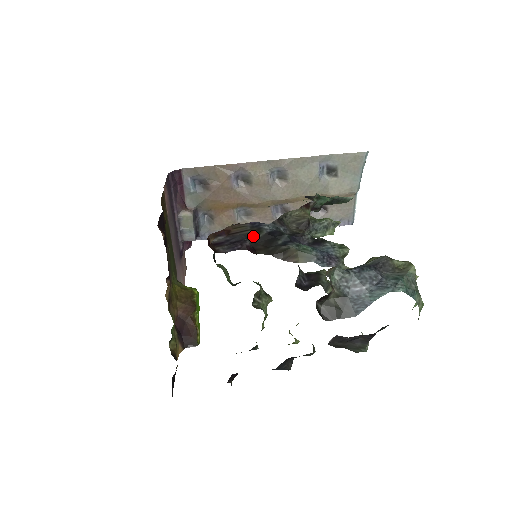
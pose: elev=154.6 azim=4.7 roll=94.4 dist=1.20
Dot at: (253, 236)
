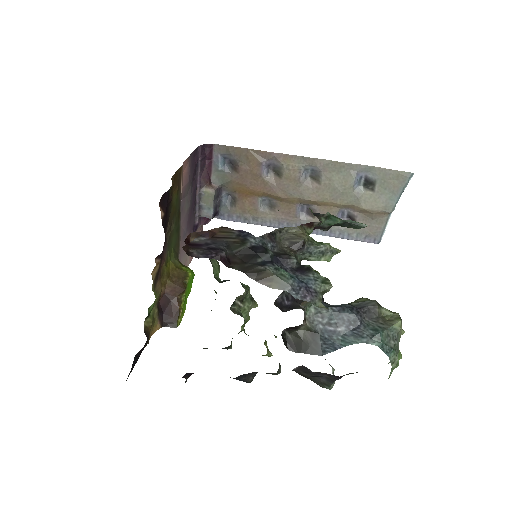
Dot at: (234, 246)
